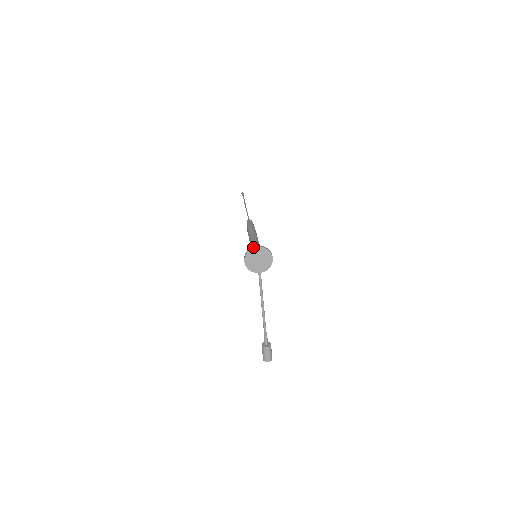
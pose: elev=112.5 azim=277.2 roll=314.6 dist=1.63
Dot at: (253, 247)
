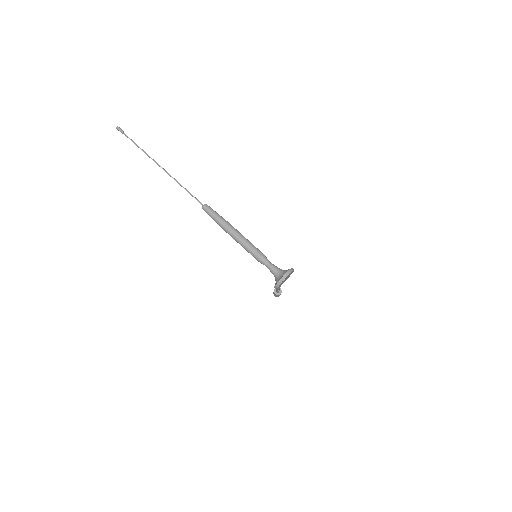
Dot at: (283, 280)
